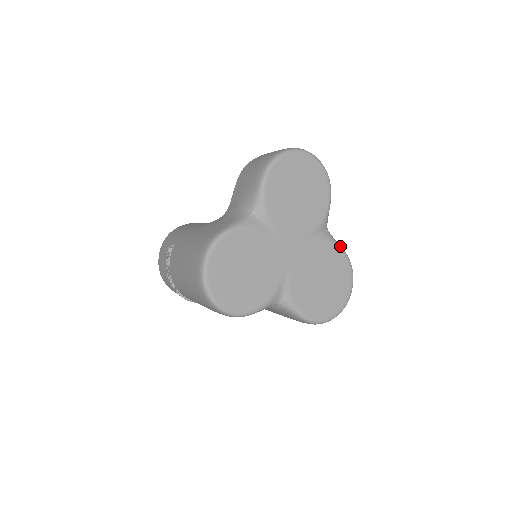
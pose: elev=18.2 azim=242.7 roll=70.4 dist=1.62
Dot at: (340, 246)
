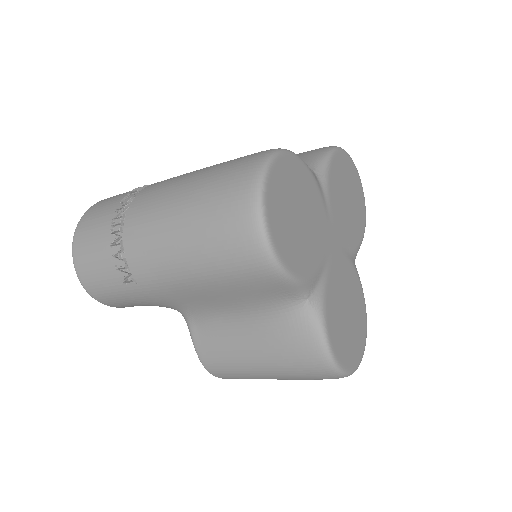
Dot at: (362, 290)
